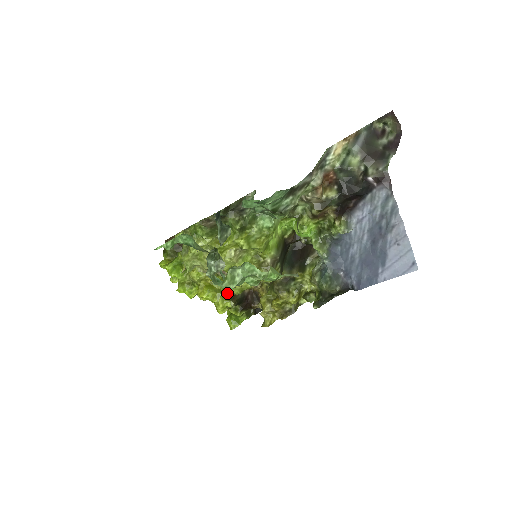
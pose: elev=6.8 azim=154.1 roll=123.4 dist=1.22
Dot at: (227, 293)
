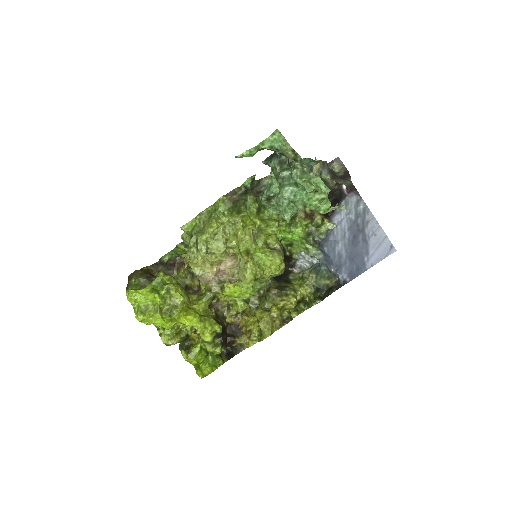
Dot at: (212, 317)
